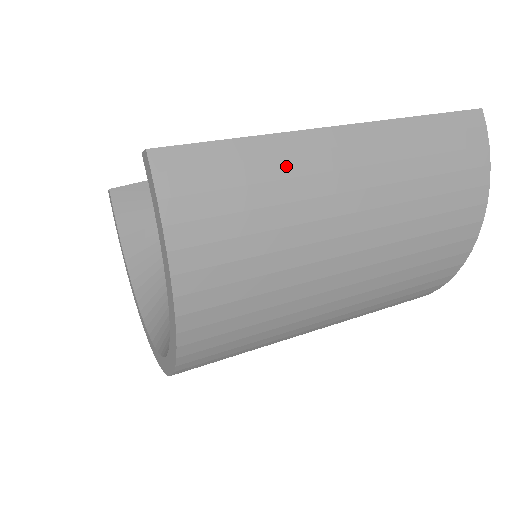
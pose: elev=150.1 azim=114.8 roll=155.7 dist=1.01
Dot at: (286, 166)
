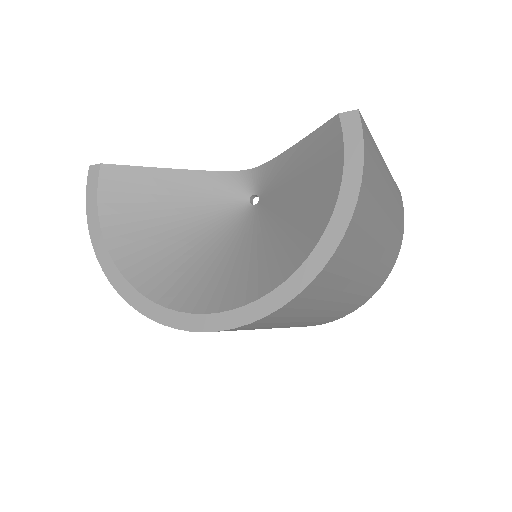
Dot at: (381, 167)
